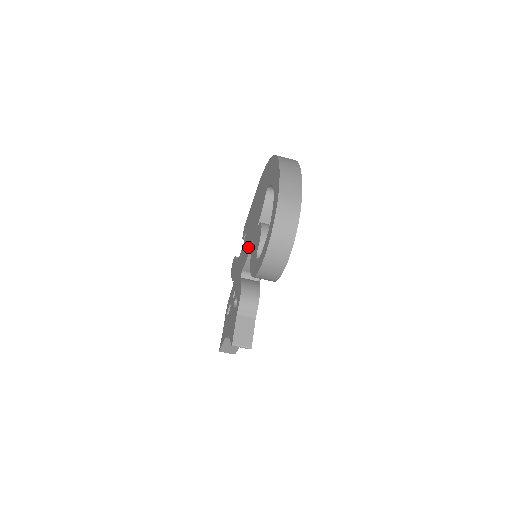
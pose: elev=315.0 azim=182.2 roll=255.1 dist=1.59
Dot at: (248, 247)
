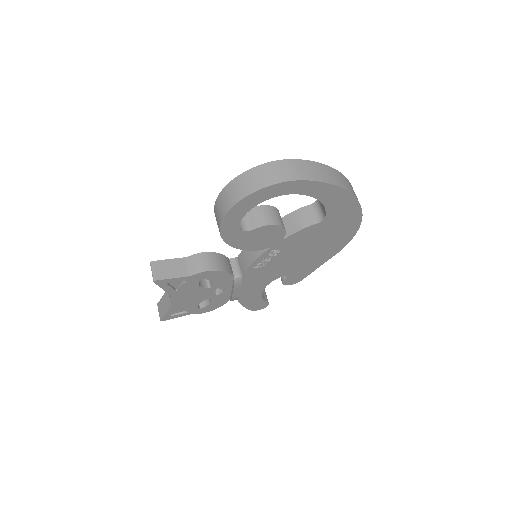
Dot at: occluded
